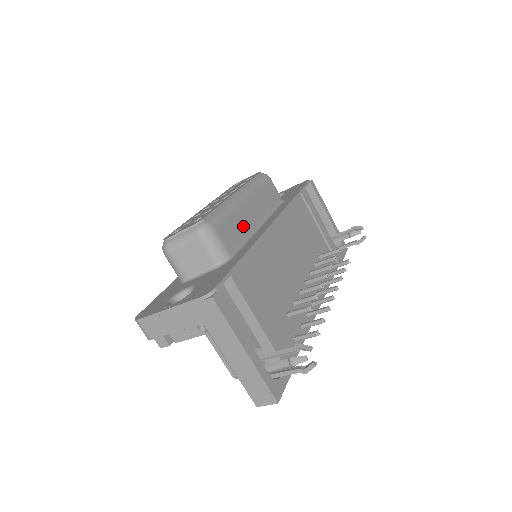
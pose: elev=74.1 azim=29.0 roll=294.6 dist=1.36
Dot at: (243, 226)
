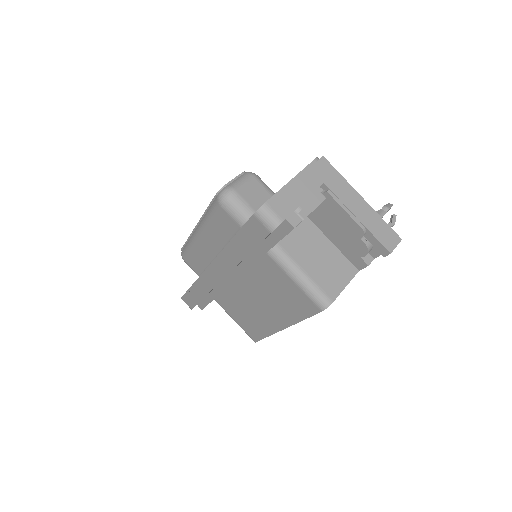
Dot at: occluded
